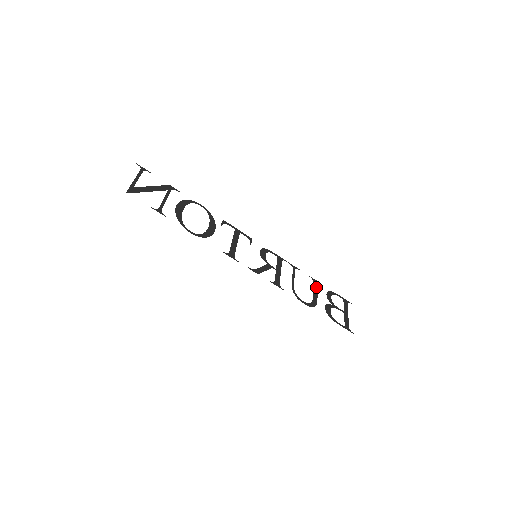
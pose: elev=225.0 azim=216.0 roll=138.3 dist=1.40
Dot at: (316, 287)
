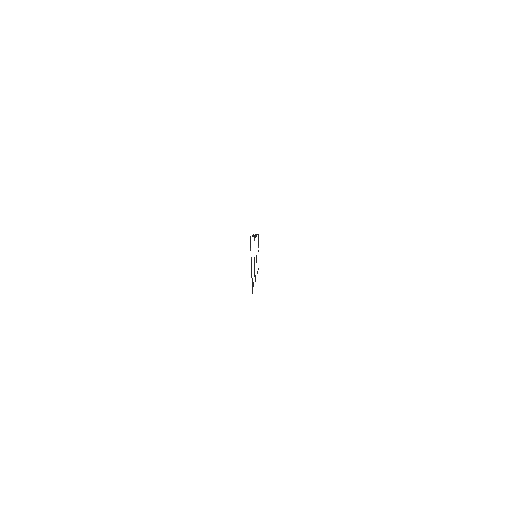
Dot at: occluded
